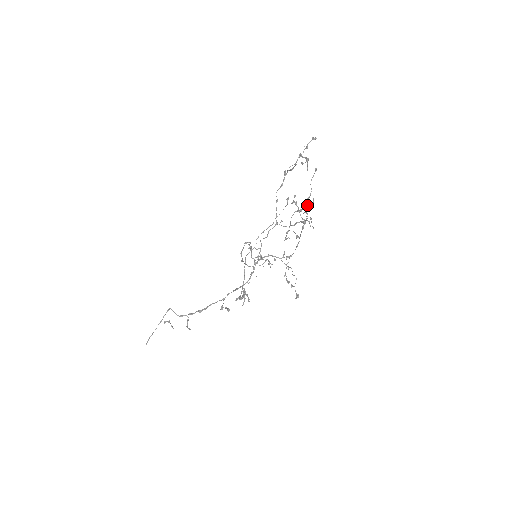
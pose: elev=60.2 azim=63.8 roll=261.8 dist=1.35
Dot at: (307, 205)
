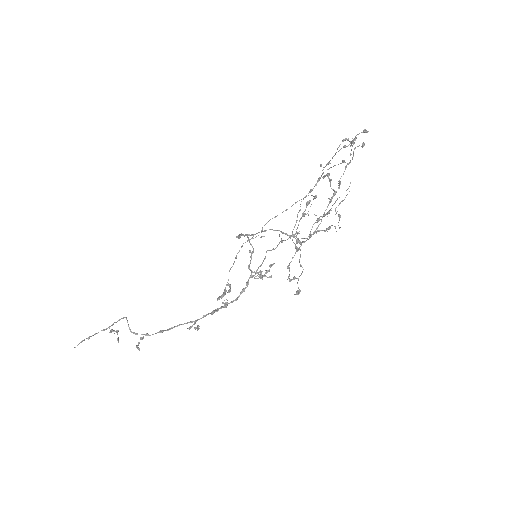
Dot at: occluded
